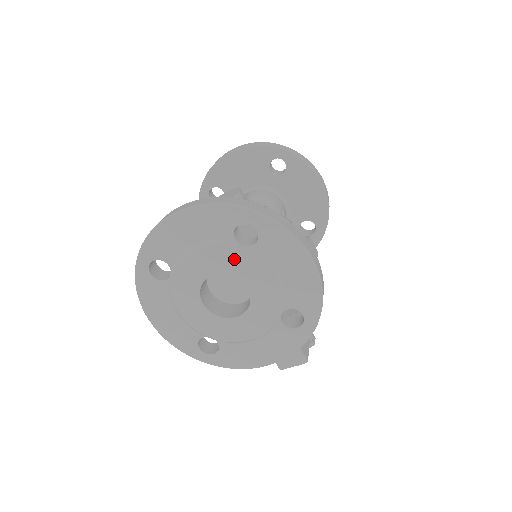
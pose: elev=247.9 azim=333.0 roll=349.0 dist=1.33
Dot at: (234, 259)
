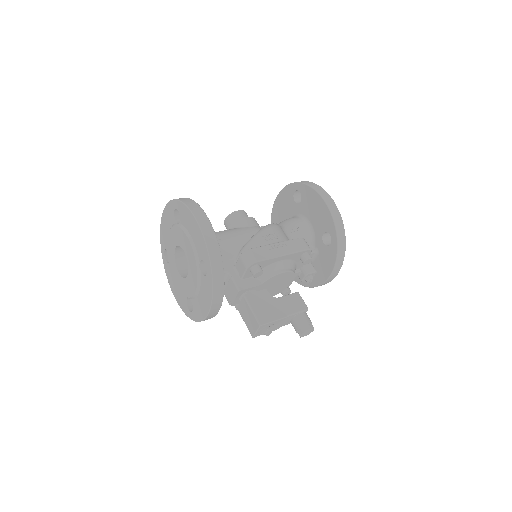
Dot at: (176, 234)
